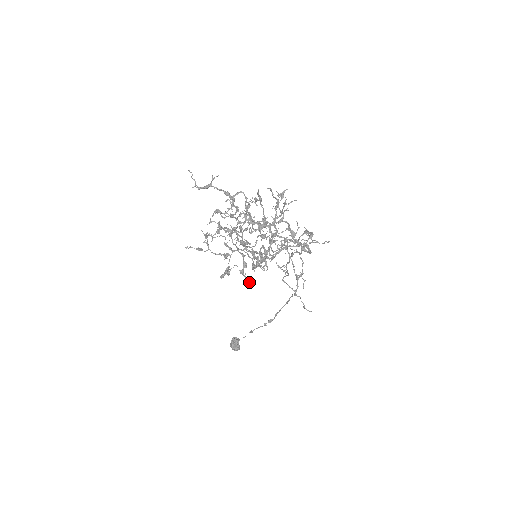
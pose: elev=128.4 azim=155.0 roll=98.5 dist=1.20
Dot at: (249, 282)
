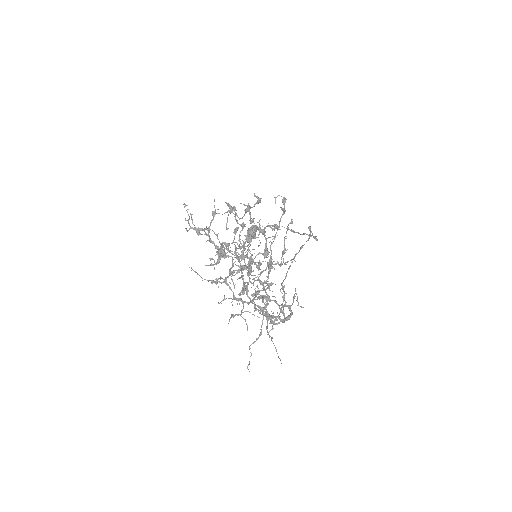
Dot at: occluded
